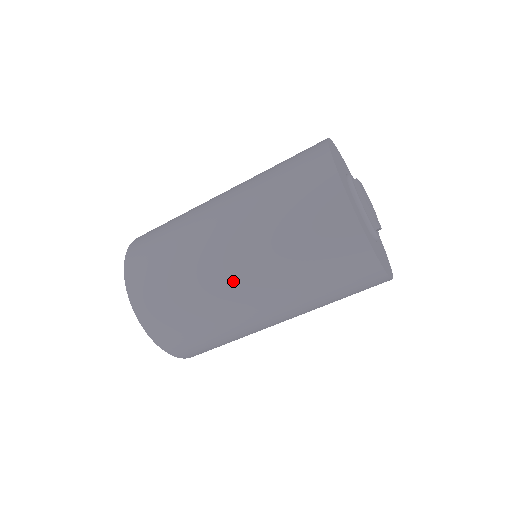
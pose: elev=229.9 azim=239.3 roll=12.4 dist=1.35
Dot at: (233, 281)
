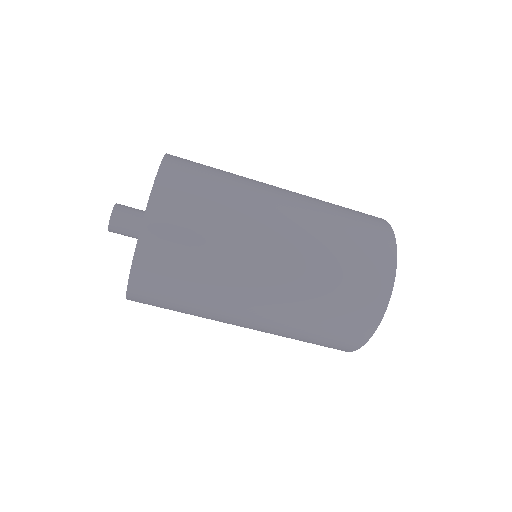
Dot at: (241, 321)
